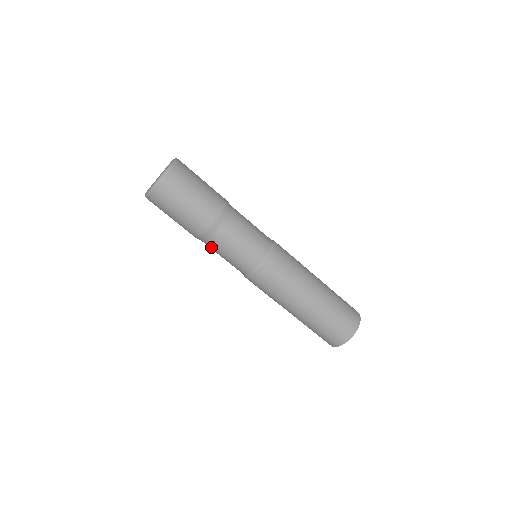
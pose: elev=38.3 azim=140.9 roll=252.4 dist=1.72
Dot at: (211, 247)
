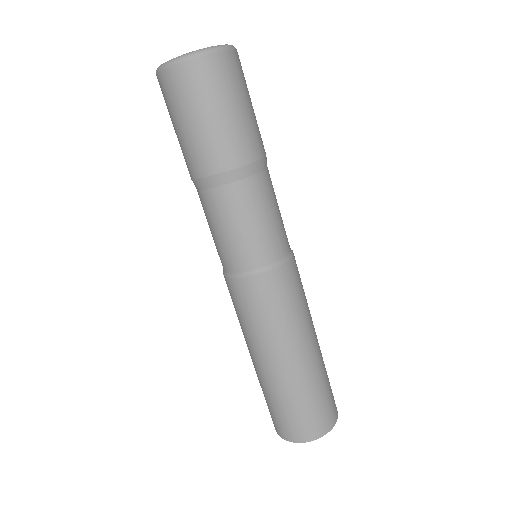
Dot at: occluded
